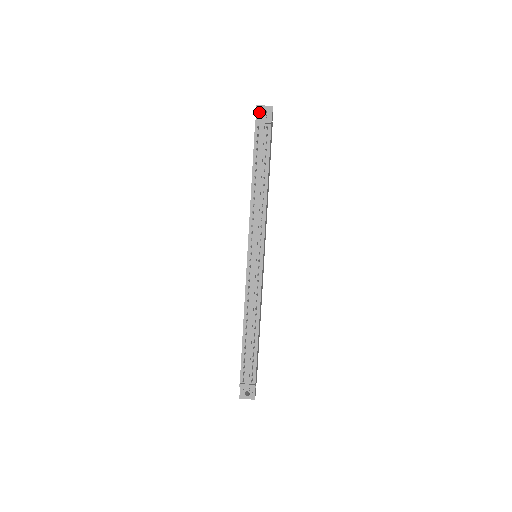
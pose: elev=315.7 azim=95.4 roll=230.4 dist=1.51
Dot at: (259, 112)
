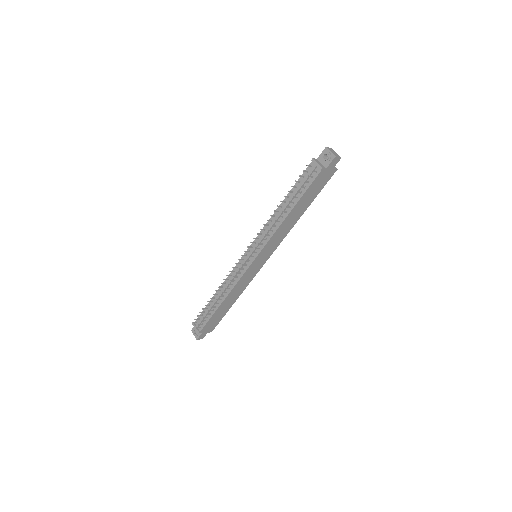
Dot at: (323, 154)
